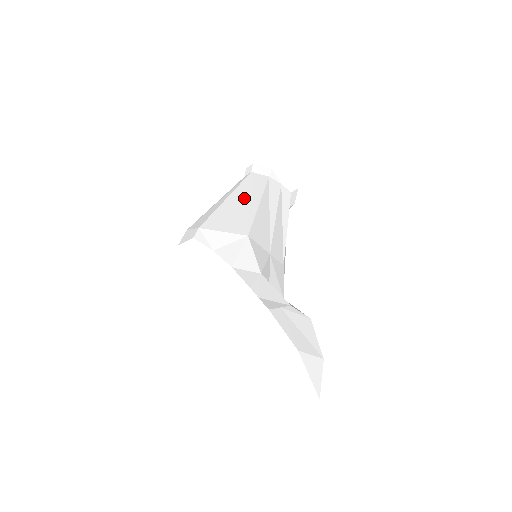
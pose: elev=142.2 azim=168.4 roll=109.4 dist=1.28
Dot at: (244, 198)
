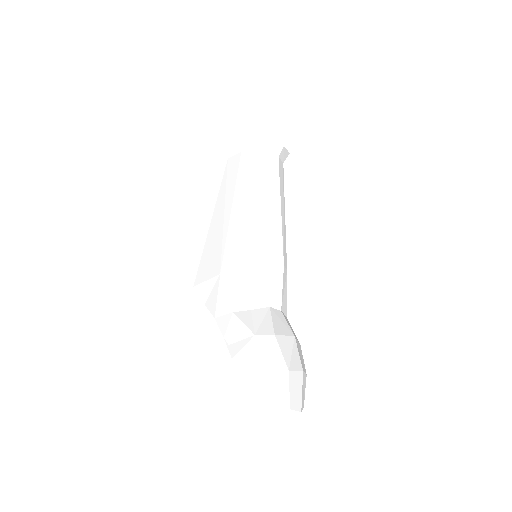
Dot at: (220, 215)
